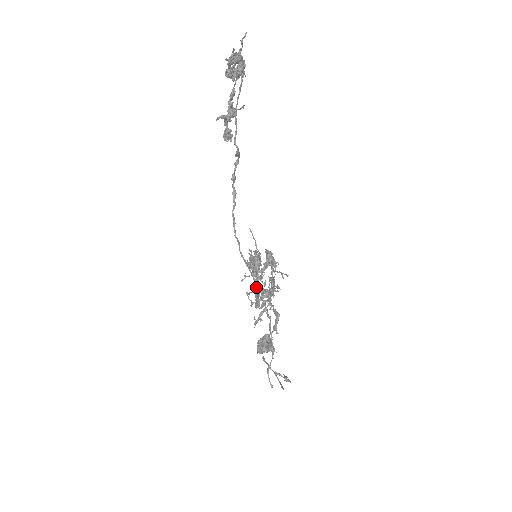
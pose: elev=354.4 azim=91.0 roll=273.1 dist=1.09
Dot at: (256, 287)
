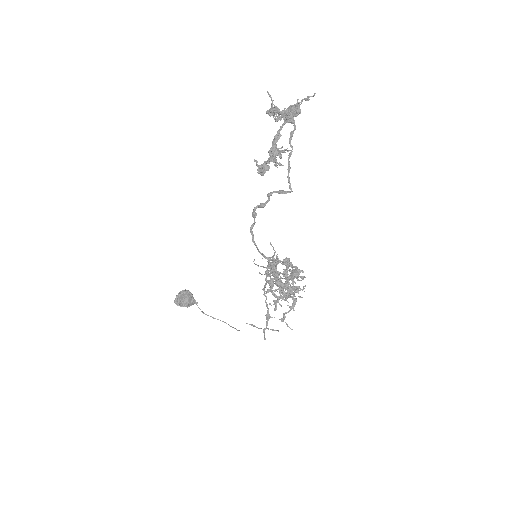
Dot at: (291, 289)
